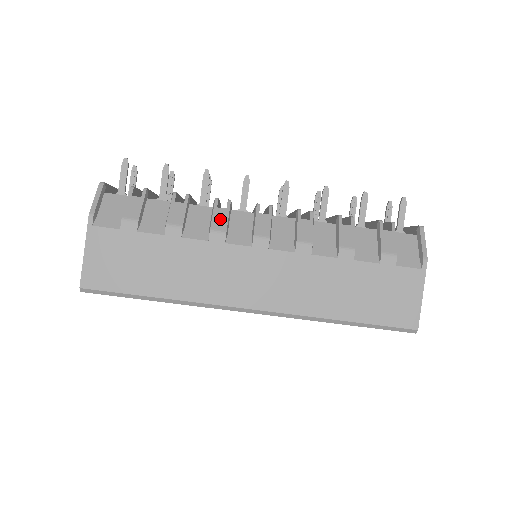
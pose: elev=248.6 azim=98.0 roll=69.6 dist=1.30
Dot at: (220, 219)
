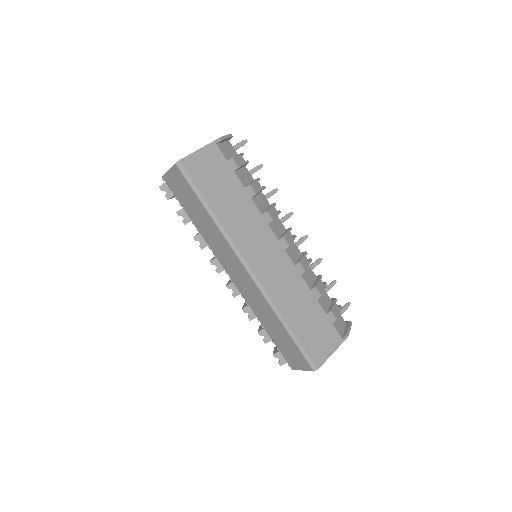
Dot at: (273, 212)
